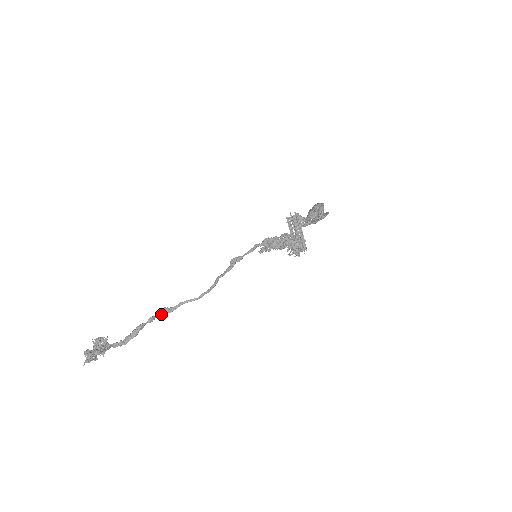
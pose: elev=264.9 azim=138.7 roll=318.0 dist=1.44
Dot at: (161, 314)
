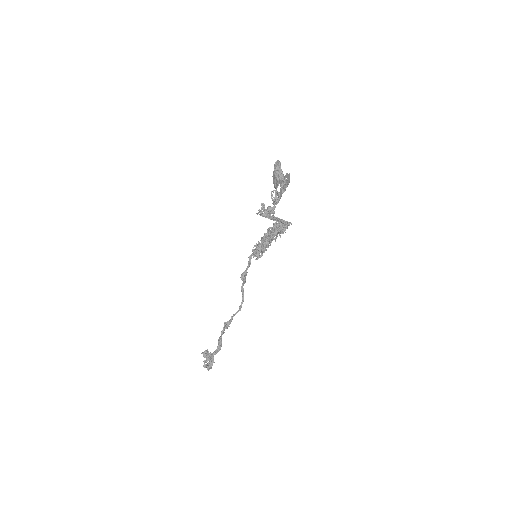
Dot at: (226, 328)
